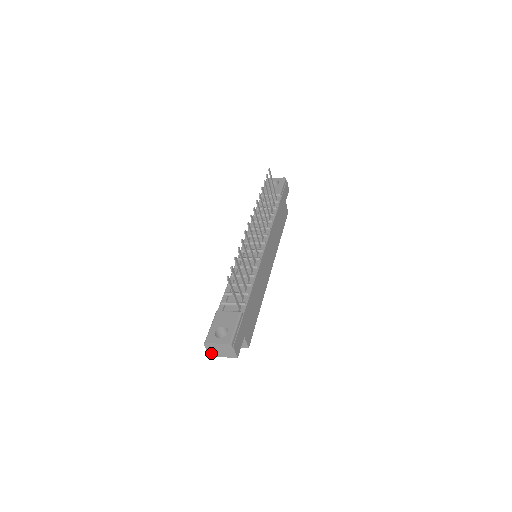
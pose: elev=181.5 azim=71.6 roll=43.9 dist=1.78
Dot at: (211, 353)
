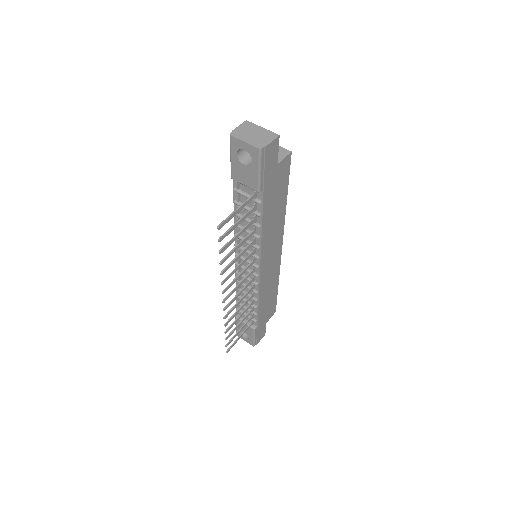
Dot at: occluded
